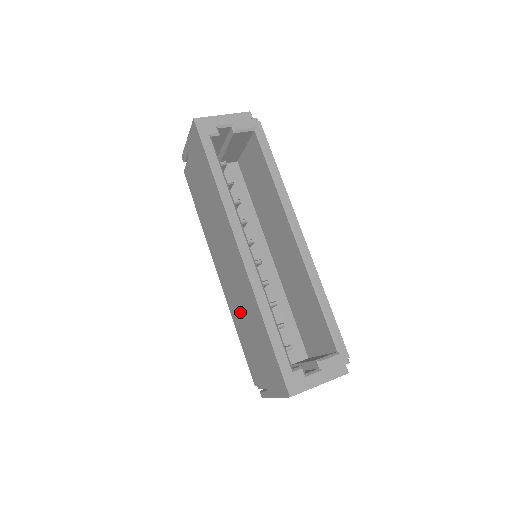
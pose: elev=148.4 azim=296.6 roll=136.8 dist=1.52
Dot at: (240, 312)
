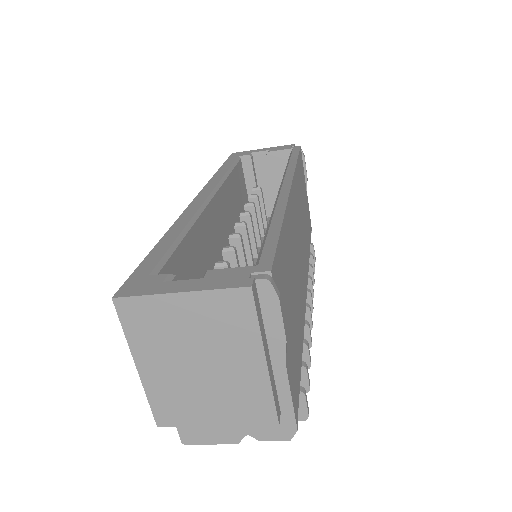
Dot at: occluded
